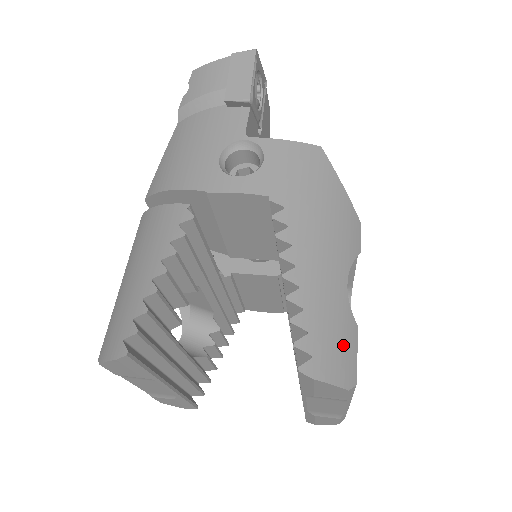
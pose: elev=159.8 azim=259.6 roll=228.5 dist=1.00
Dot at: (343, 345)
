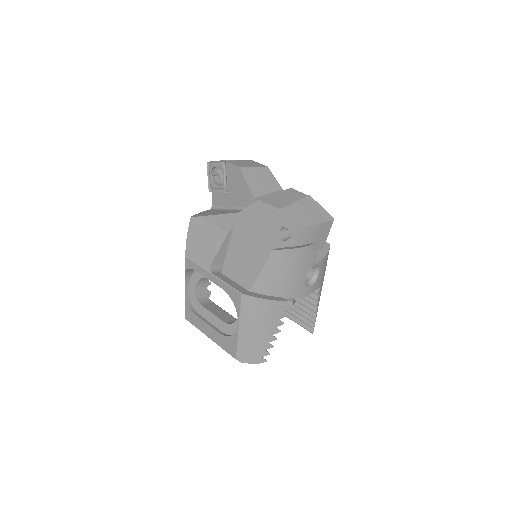
Dot at: occluded
